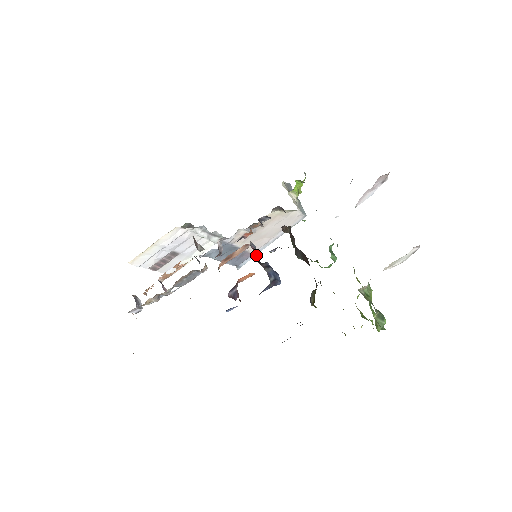
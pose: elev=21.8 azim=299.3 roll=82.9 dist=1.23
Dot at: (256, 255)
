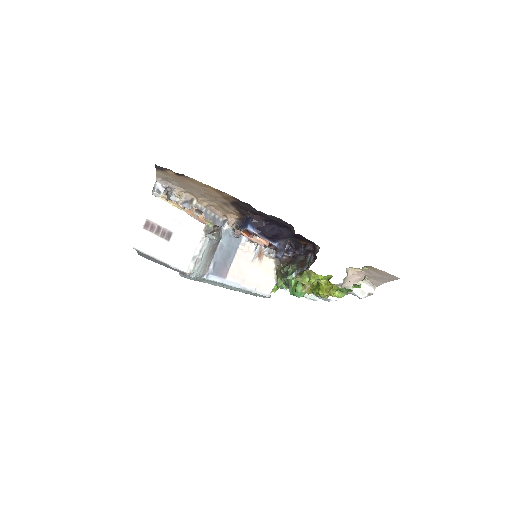
Dot at: occluded
